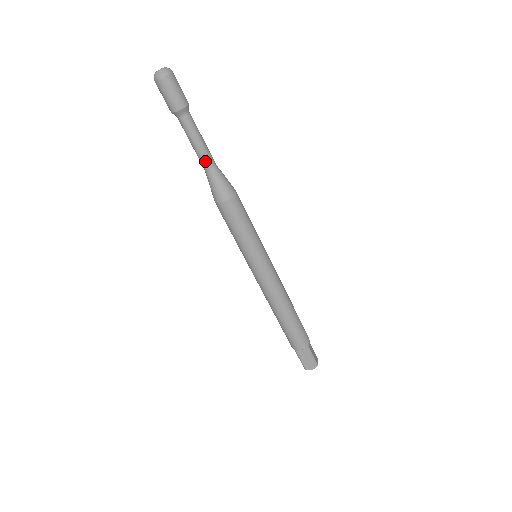
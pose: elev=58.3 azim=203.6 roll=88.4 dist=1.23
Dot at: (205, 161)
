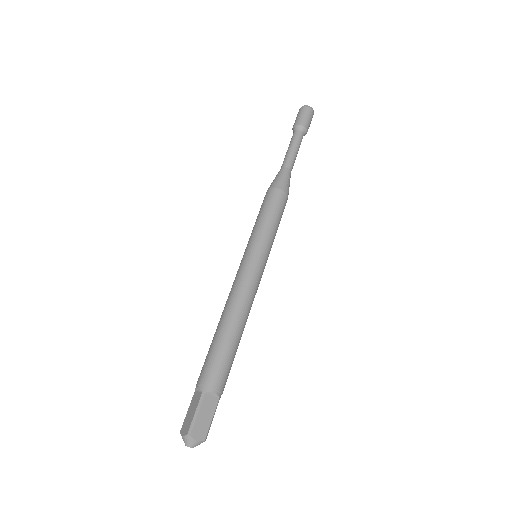
Dot at: (291, 162)
